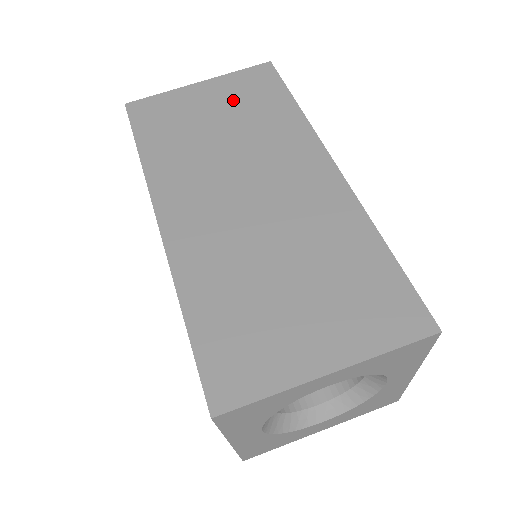
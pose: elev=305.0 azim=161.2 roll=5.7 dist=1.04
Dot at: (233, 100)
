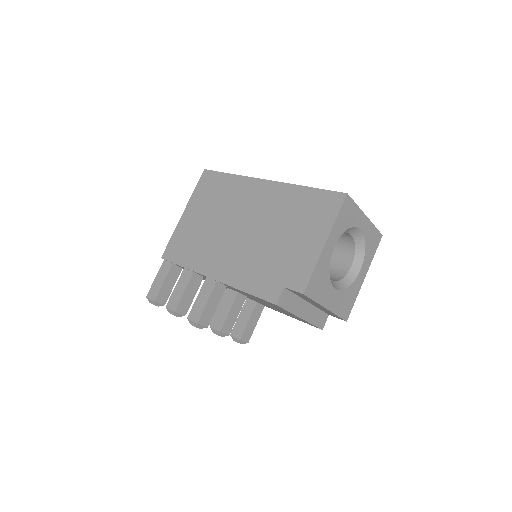
Dot at: occluded
